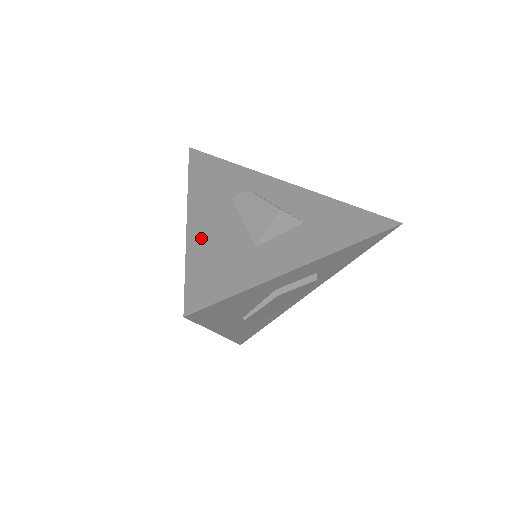
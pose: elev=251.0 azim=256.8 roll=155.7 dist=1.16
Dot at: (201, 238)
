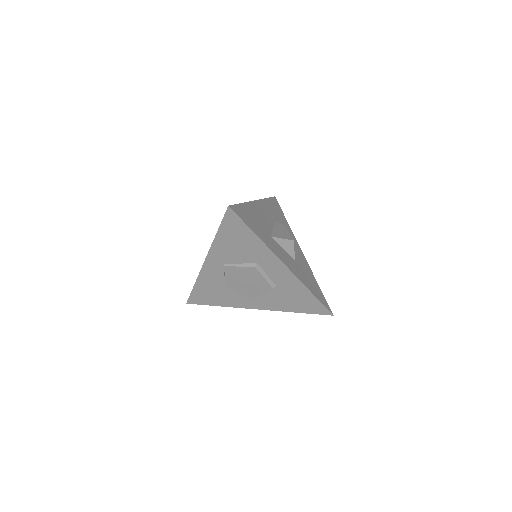
Dot at: (254, 209)
